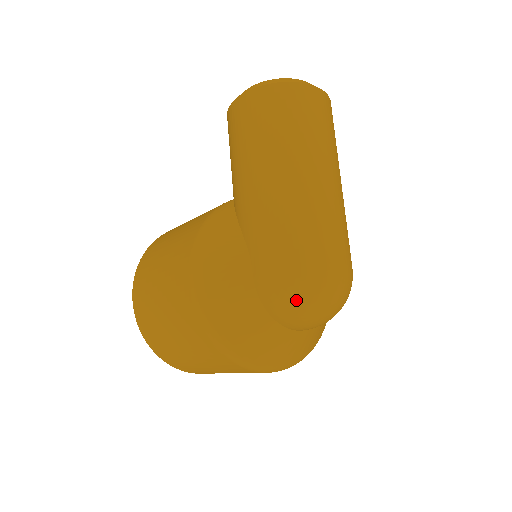
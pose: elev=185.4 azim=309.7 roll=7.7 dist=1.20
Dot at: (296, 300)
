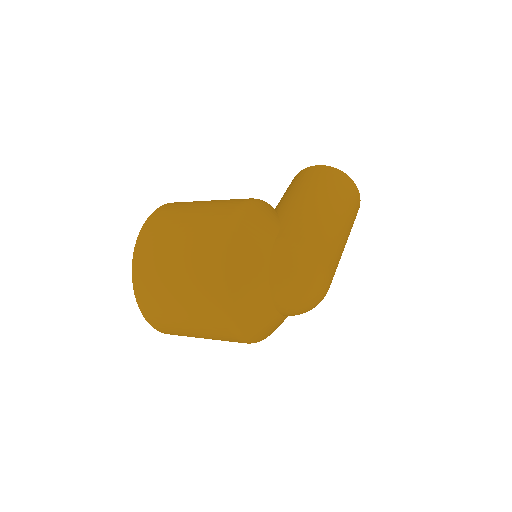
Dot at: (298, 266)
